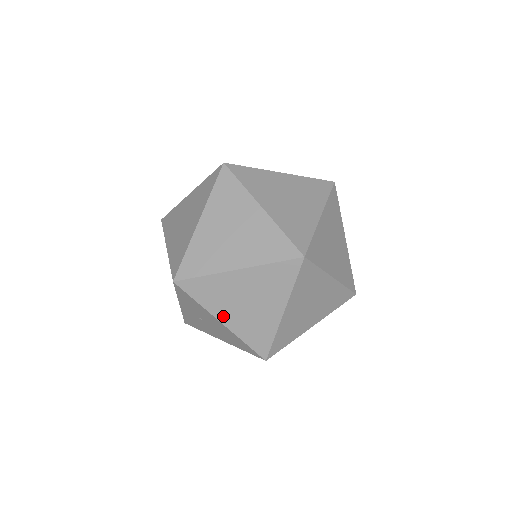
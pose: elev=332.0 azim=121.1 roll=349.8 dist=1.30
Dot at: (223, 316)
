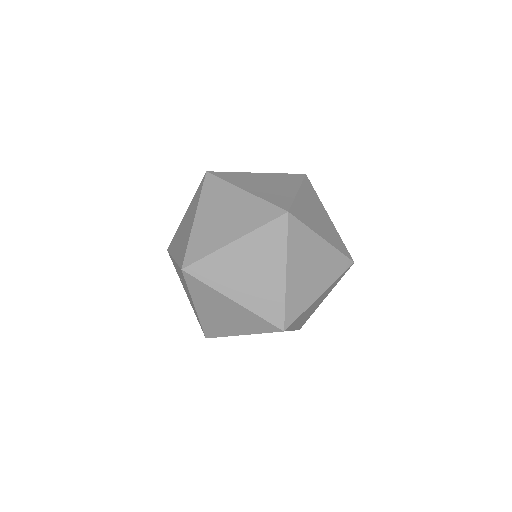
Dot at: (199, 306)
